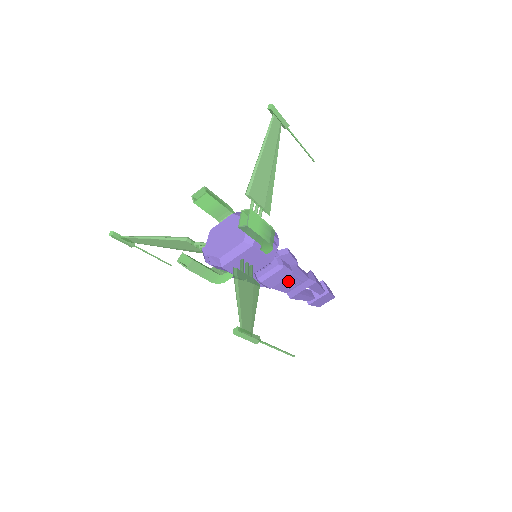
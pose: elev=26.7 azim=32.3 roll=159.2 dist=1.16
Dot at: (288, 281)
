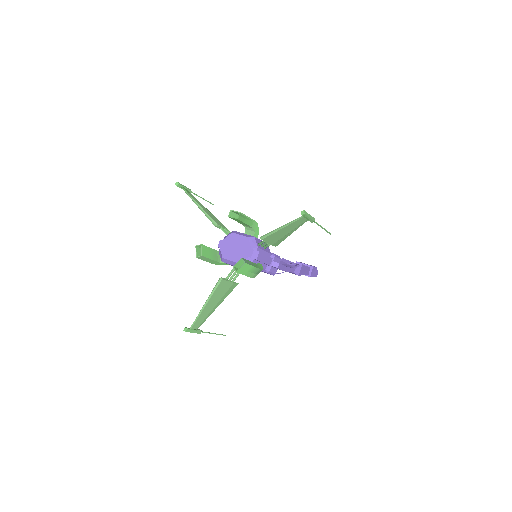
Dot at: occluded
